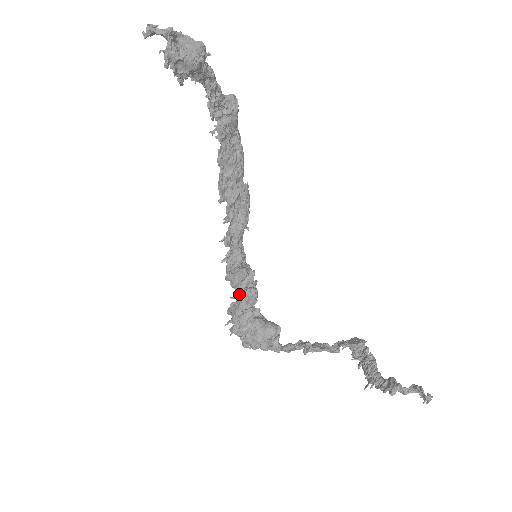
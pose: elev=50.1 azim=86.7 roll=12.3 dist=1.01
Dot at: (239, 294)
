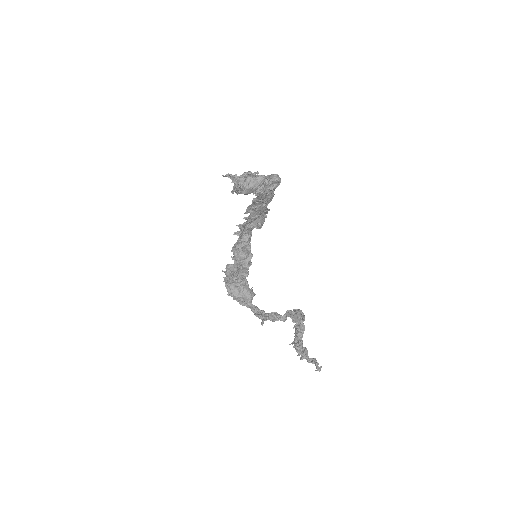
Dot at: occluded
